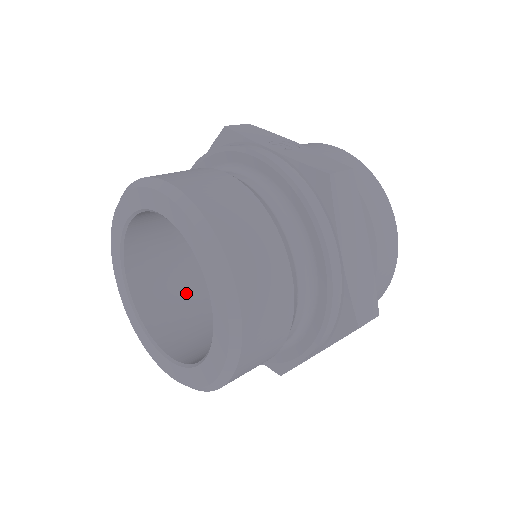
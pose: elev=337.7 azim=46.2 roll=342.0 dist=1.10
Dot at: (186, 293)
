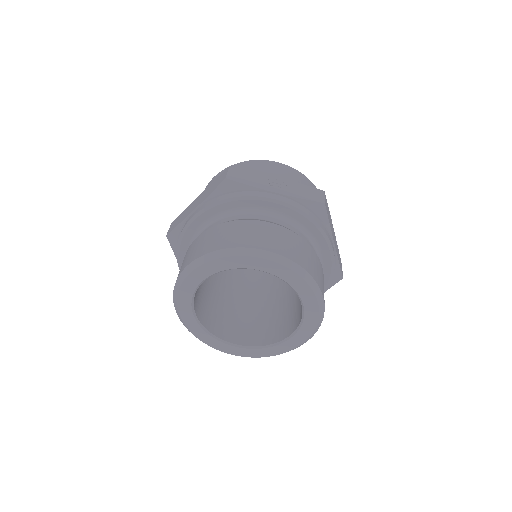
Dot at: (215, 300)
